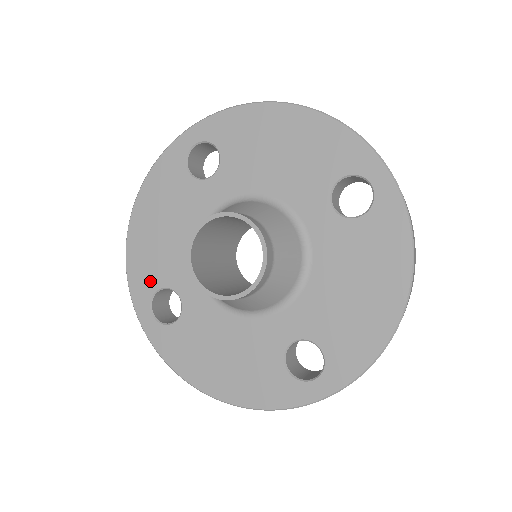
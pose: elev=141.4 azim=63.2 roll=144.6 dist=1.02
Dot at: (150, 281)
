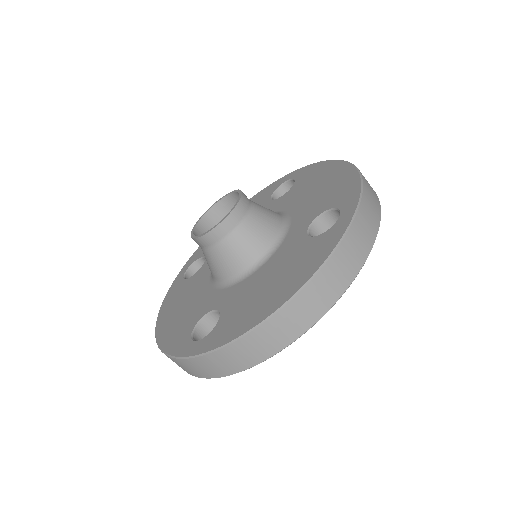
Dot at: occluded
